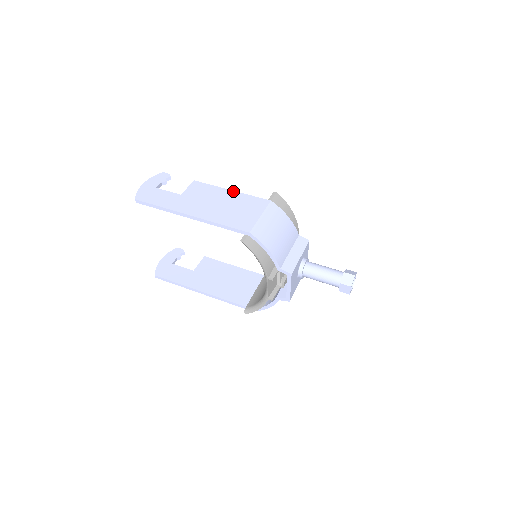
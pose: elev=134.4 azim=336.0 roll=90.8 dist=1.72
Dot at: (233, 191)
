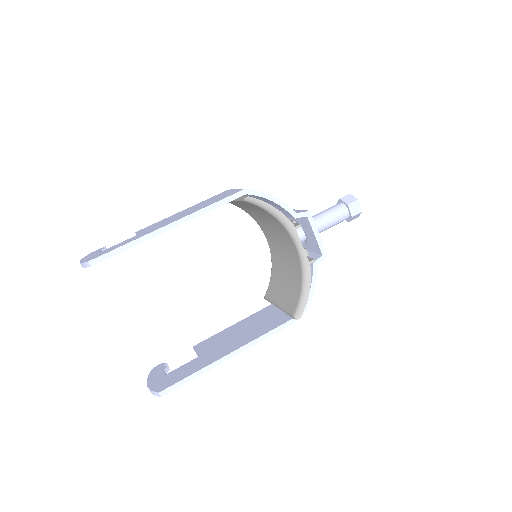
Dot at: (185, 209)
